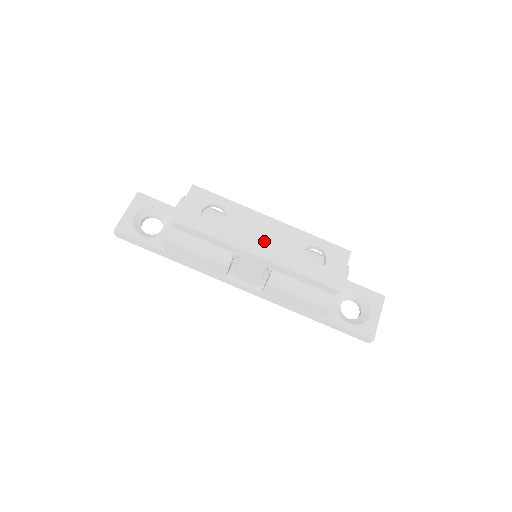
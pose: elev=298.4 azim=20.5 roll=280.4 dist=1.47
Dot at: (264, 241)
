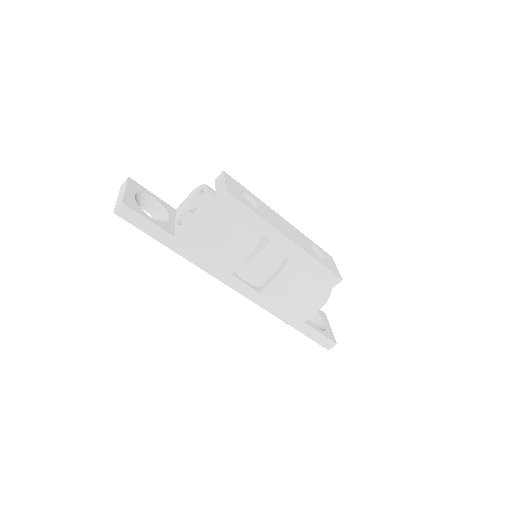
Dot at: (288, 231)
